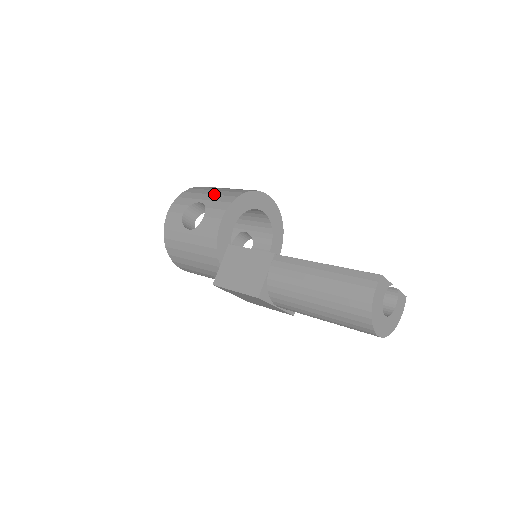
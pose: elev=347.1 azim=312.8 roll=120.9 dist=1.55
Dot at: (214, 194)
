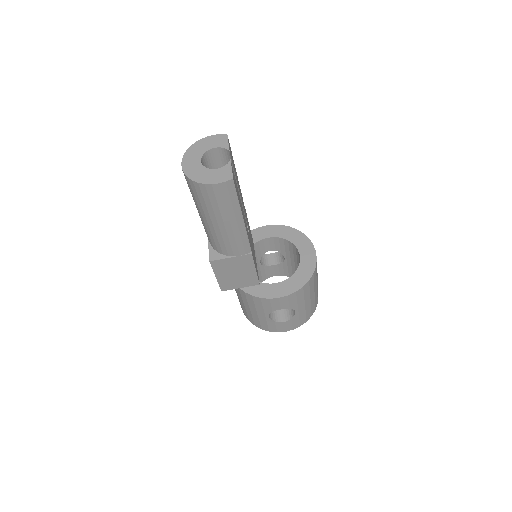
Dot at: occluded
